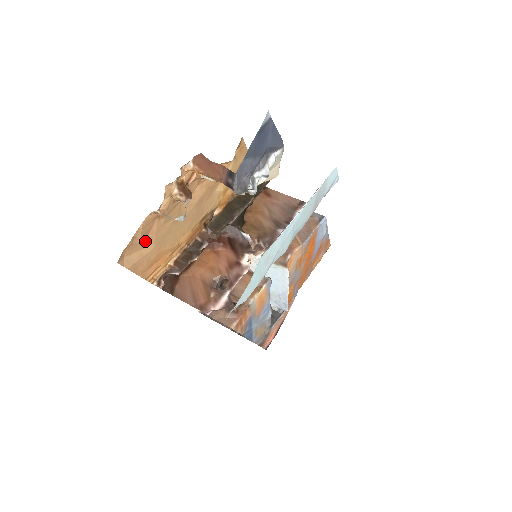
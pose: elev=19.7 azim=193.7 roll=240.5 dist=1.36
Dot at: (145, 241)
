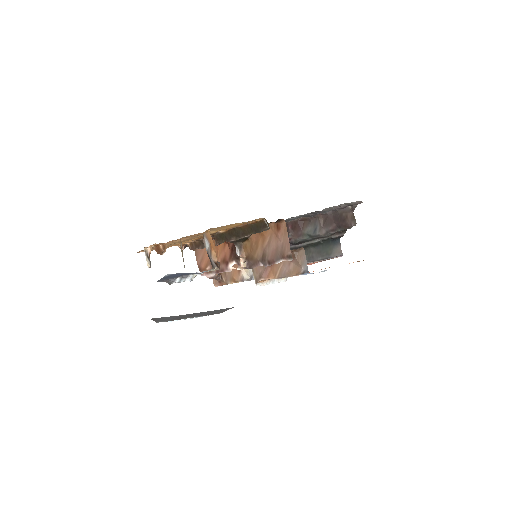
Dot at: (152, 248)
